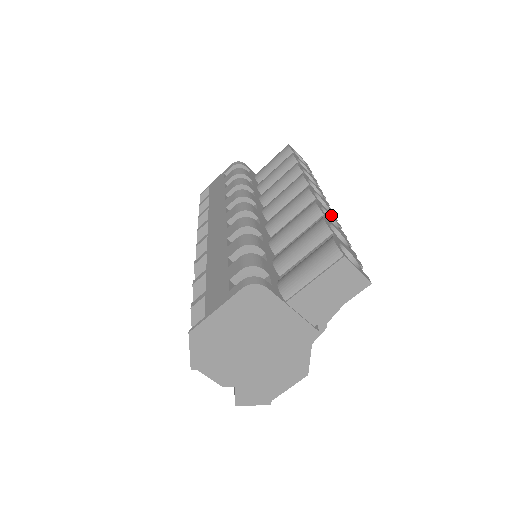
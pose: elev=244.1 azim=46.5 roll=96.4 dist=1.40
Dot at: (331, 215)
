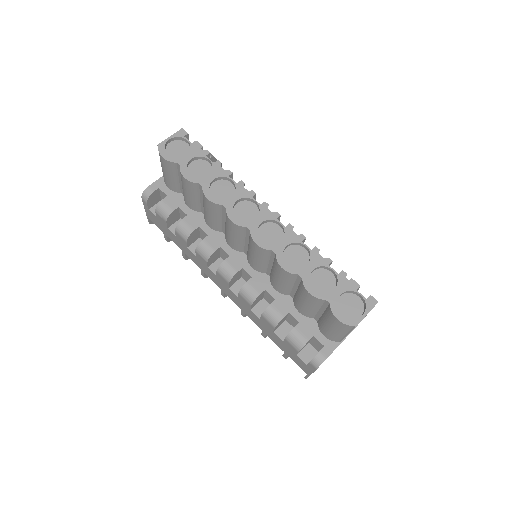
Dot at: (290, 241)
